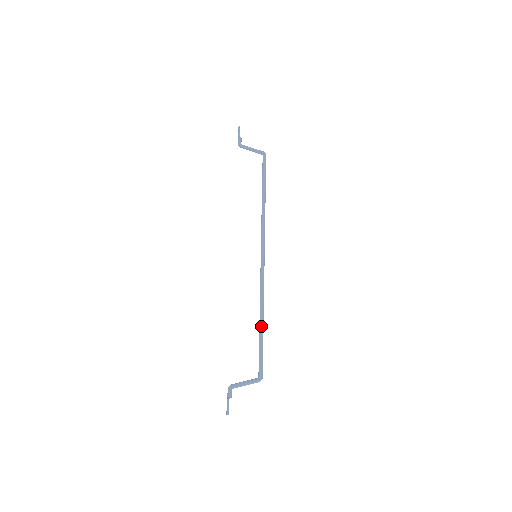
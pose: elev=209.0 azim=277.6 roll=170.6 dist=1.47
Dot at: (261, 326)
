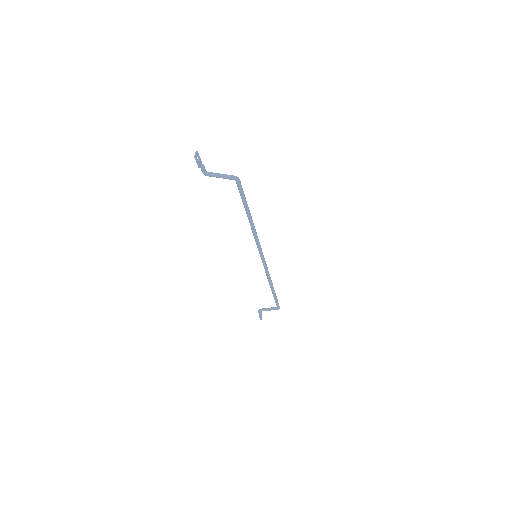
Dot at: (272, 291)
